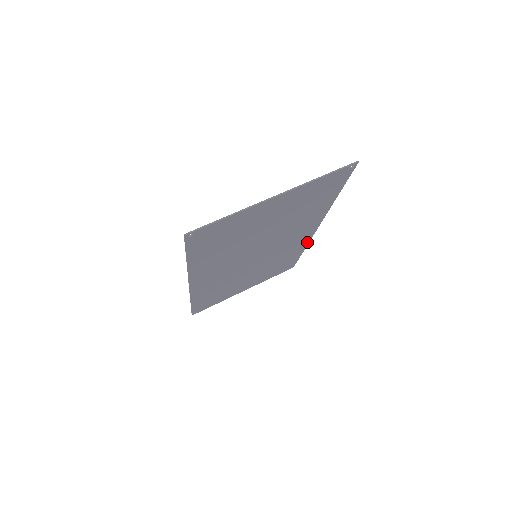
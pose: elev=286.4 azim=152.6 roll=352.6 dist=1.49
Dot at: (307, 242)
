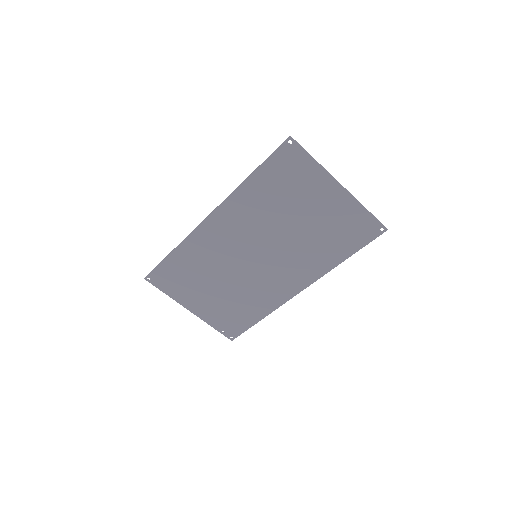
Dot at: (277, 306)
